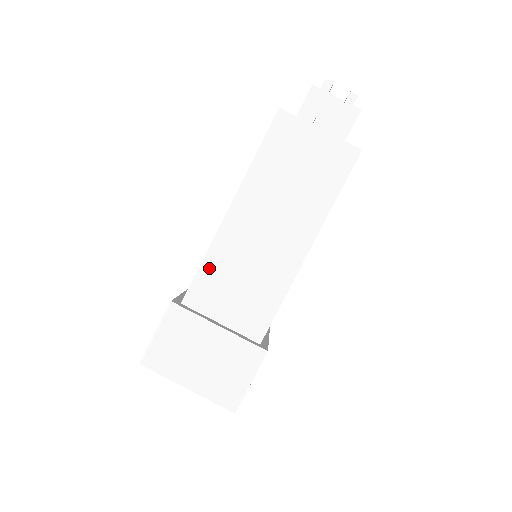
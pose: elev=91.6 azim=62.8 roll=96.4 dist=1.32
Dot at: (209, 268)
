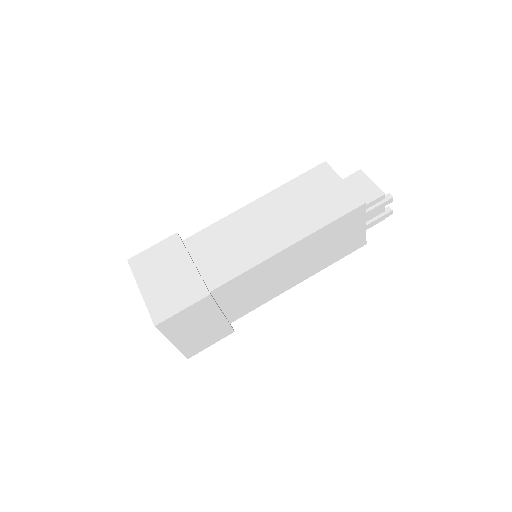
Dot at: (245, 277)
